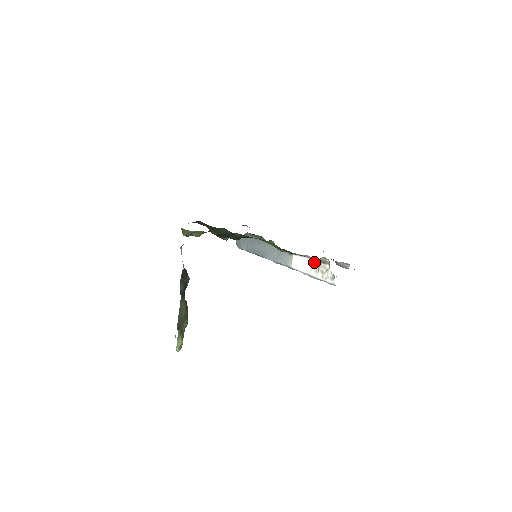
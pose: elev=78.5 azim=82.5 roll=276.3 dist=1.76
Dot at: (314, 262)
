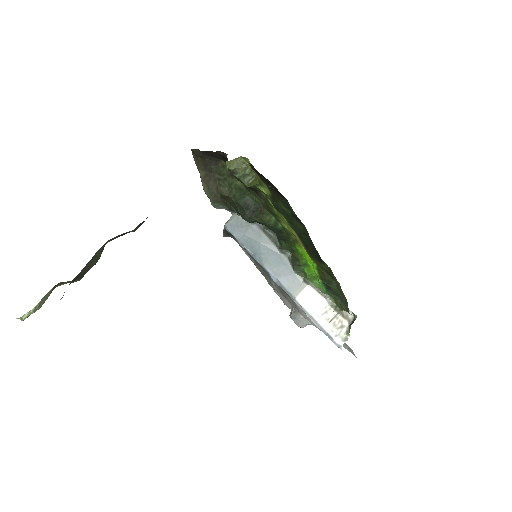
Dot at: (331, 309)
